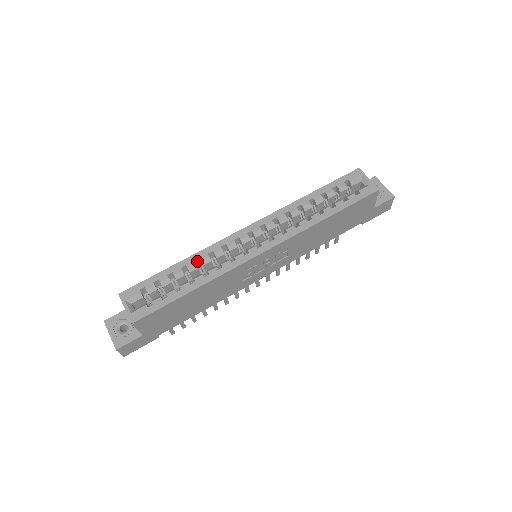
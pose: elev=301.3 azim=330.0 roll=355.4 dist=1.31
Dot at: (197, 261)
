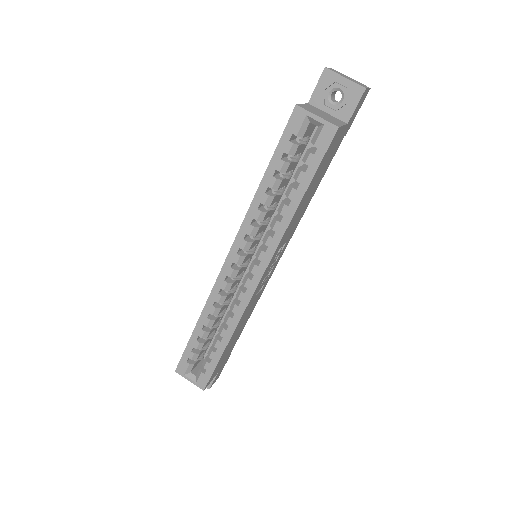
Dot at: (209, 314)
